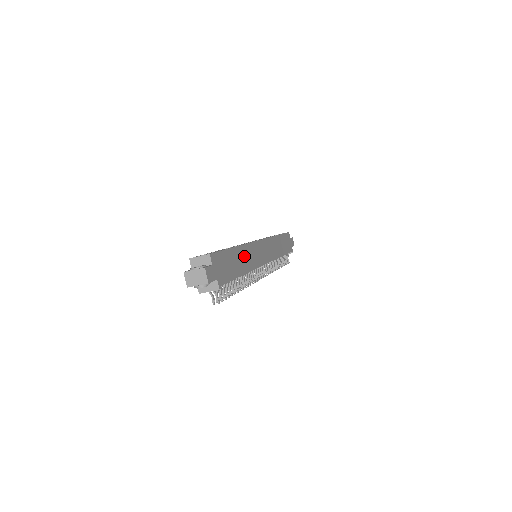
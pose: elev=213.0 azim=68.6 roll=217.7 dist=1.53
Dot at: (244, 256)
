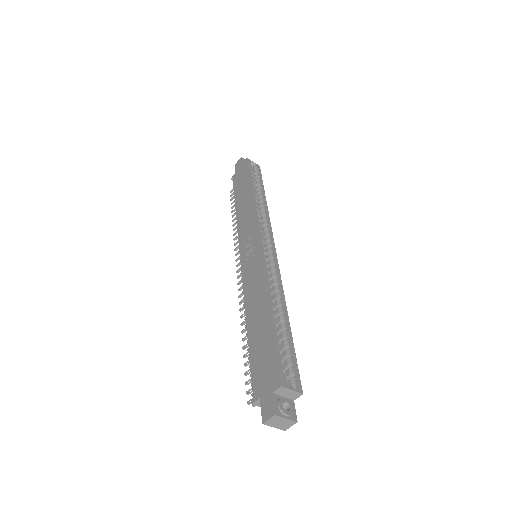
Dot at: occluded
